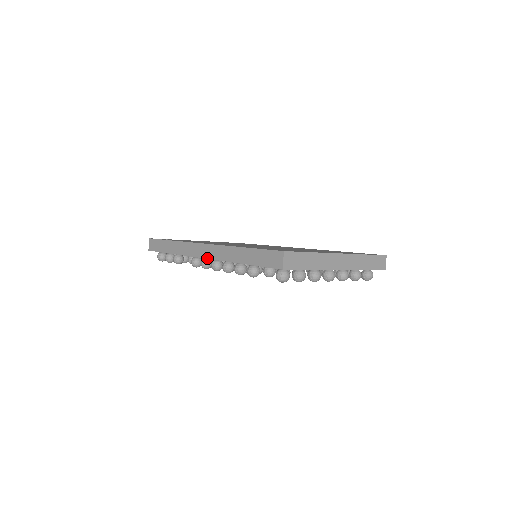
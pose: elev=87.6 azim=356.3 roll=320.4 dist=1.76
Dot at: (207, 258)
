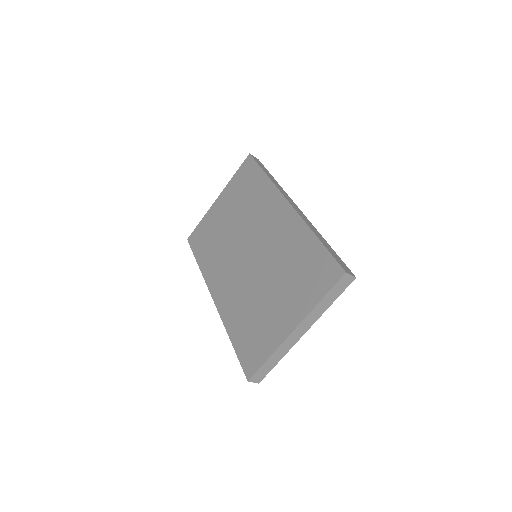
Dot at: occluded
